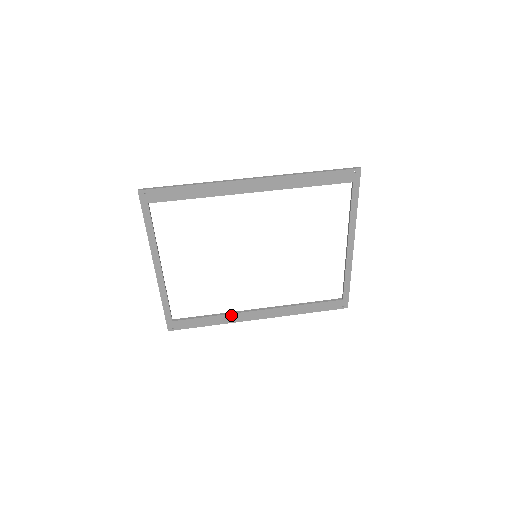
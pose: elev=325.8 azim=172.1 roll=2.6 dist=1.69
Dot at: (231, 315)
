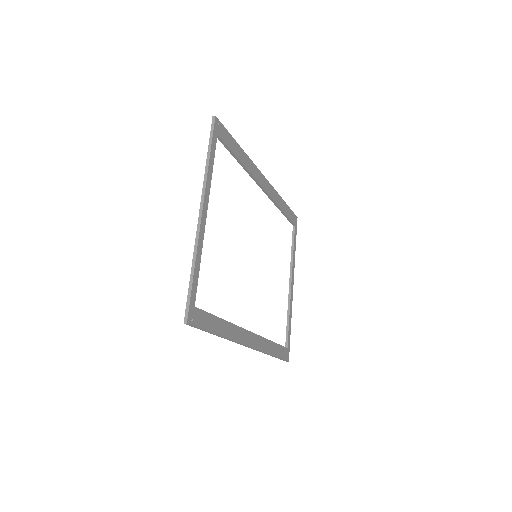
Dot at: (234, 327)
